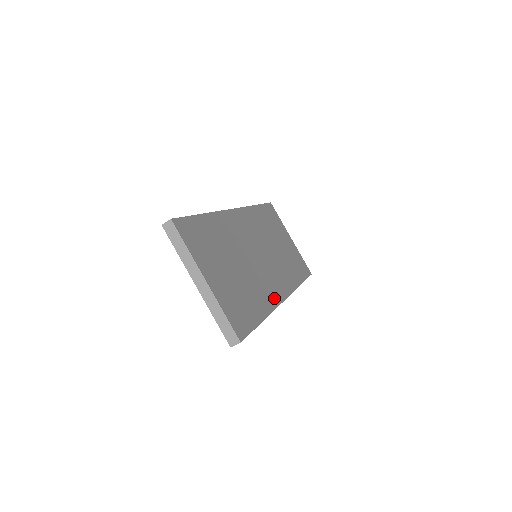
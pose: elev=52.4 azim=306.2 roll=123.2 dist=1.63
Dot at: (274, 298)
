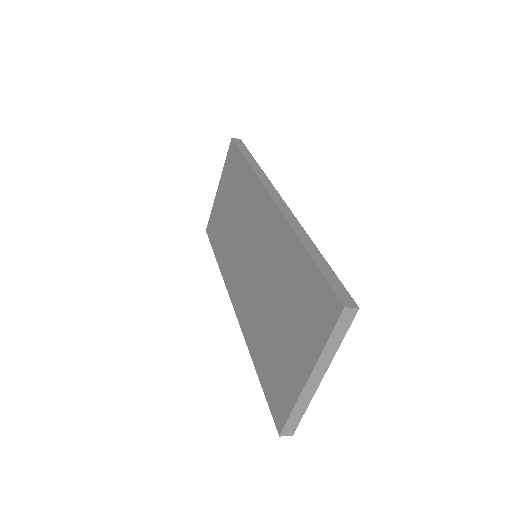
Dot at: occluded
